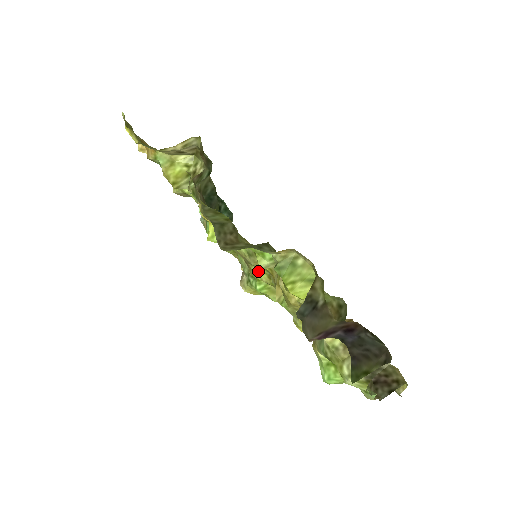
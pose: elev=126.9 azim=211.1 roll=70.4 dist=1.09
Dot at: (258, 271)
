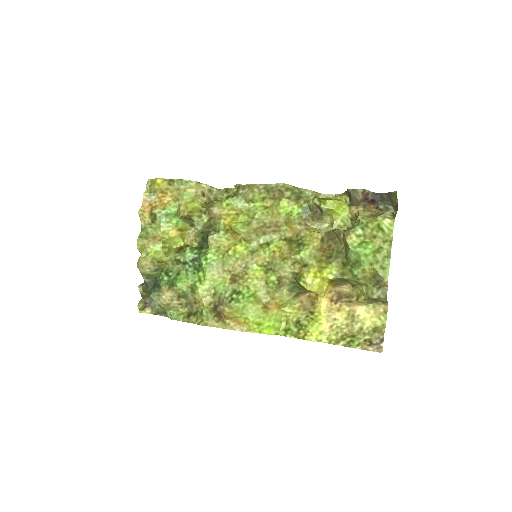
Dot at: (255, 271)
